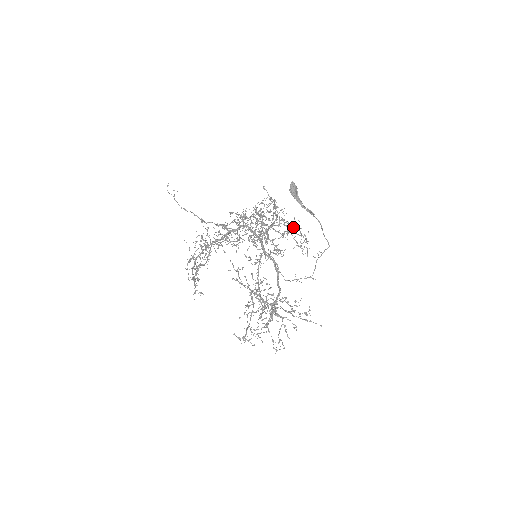
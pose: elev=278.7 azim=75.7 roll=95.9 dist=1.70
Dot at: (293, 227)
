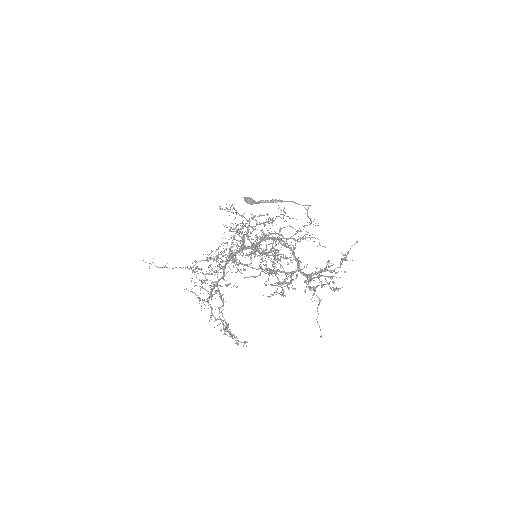
Dot at: (266, 214)
